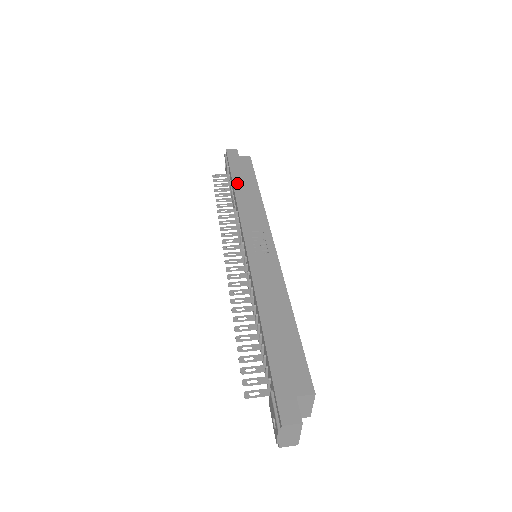
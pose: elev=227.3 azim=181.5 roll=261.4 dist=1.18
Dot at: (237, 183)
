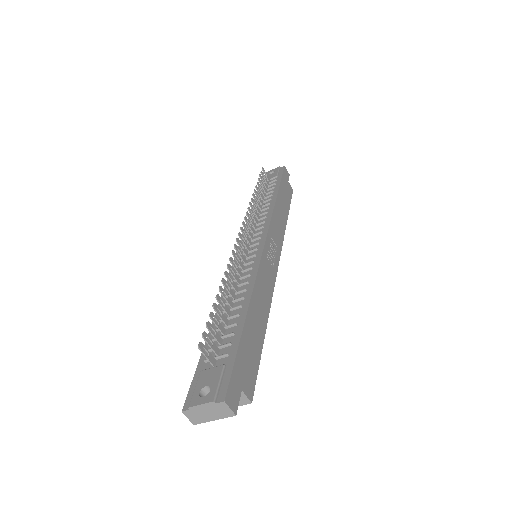
Dot at: (280, 196)
